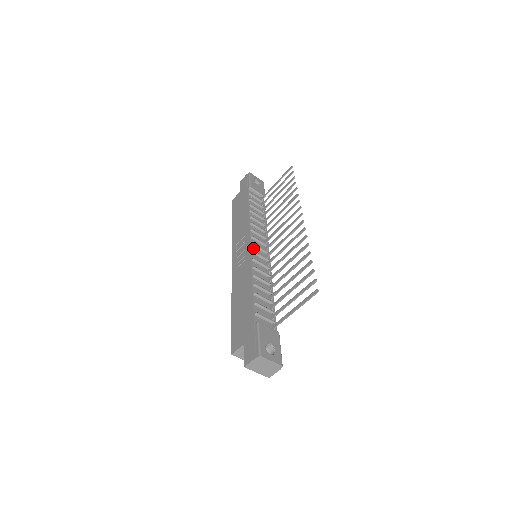
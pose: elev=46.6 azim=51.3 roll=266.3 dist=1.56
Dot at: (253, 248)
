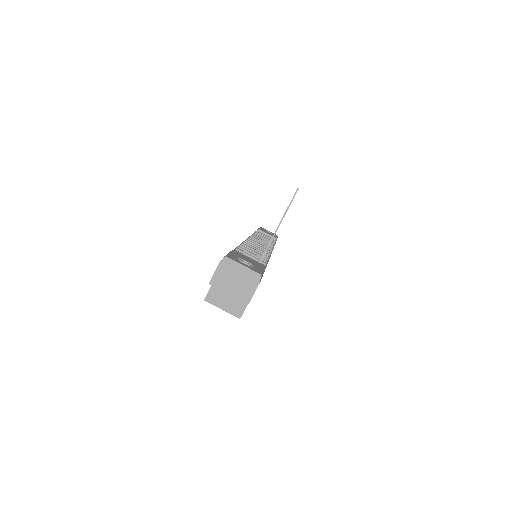
Dot at: occluded
